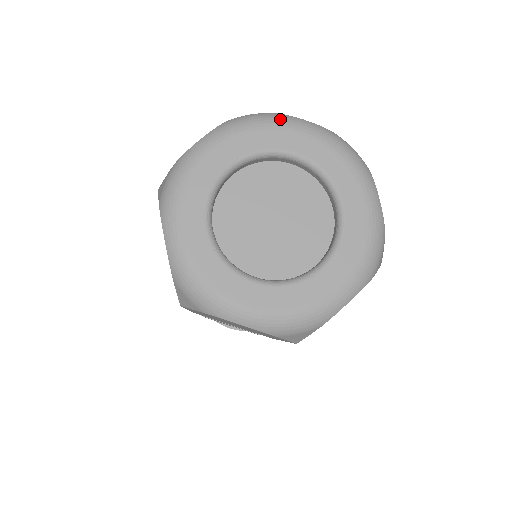
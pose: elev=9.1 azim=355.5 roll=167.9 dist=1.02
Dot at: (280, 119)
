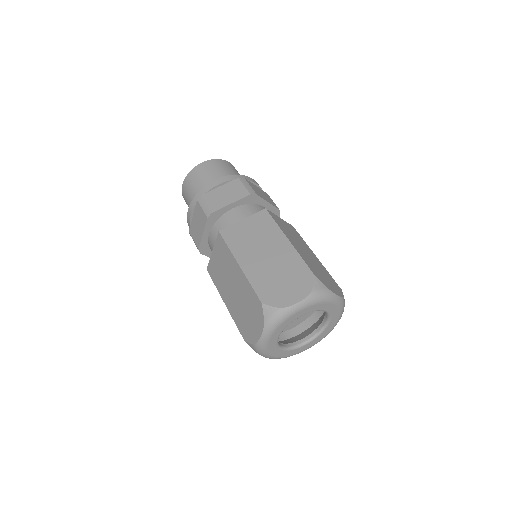
Dot at: (288, 314)
